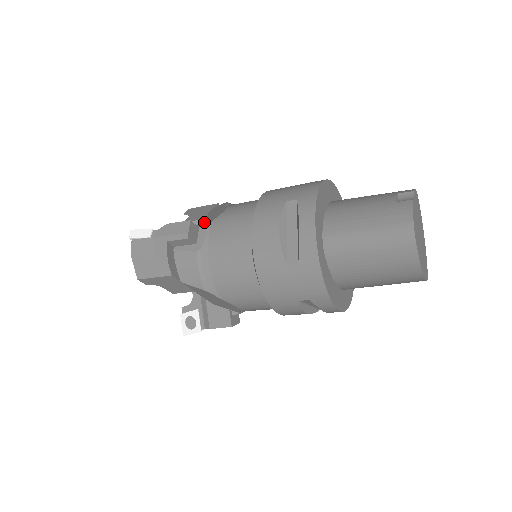
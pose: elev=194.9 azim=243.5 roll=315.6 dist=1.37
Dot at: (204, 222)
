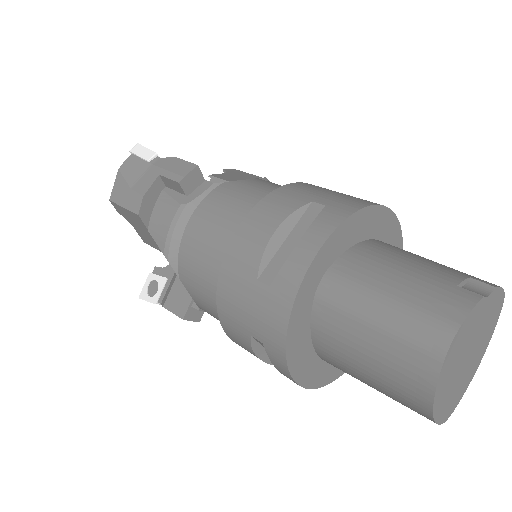
Dot at: occluded
